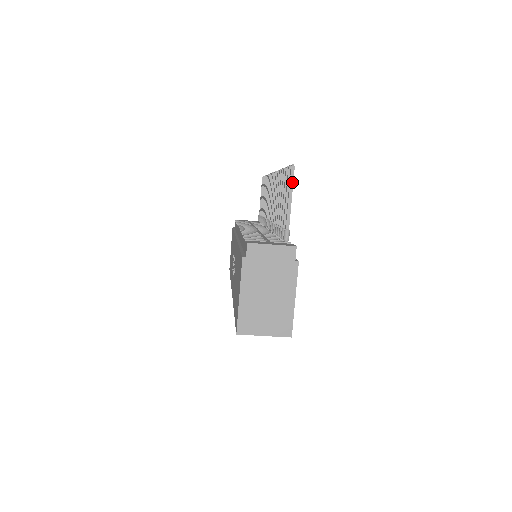
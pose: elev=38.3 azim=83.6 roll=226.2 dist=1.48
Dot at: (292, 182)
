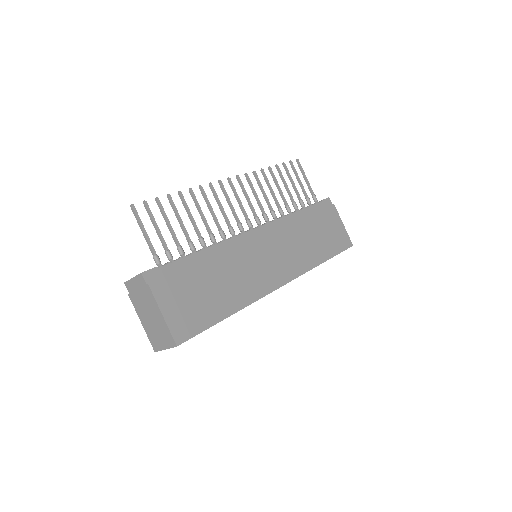
Dot at: (137, 218)
